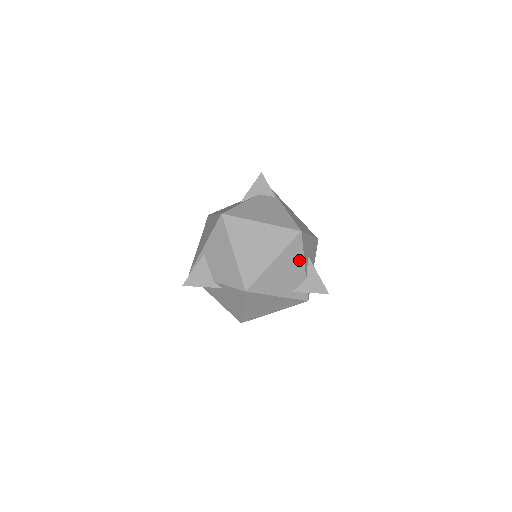
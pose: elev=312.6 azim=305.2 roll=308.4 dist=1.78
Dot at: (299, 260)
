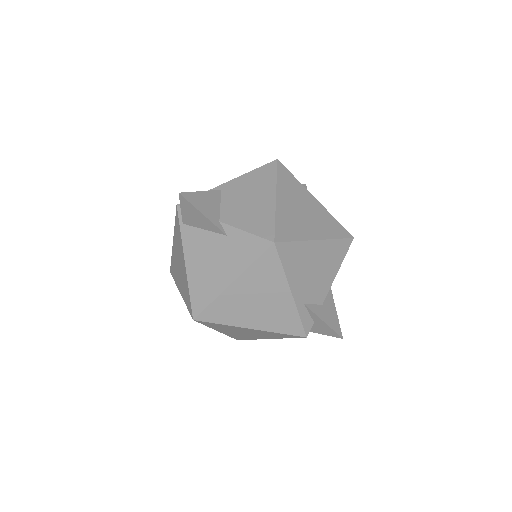
Dot at: (332, 270)
